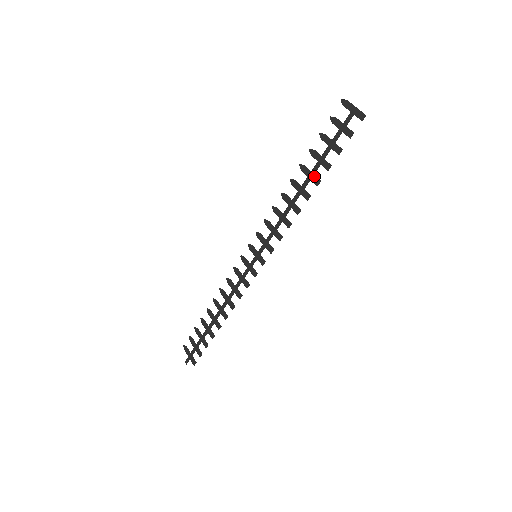
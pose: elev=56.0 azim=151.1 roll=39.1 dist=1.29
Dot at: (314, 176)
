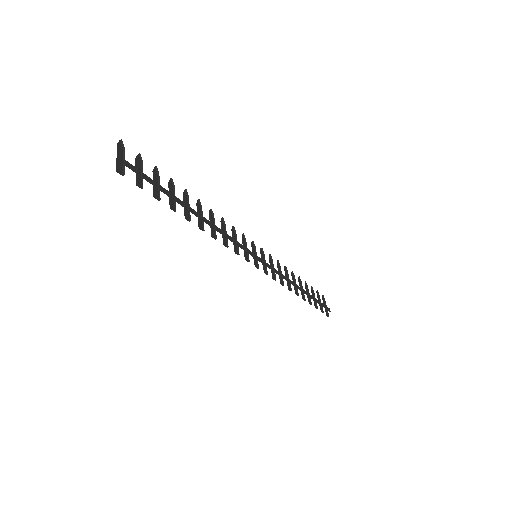
Dot at: (186, 209)
